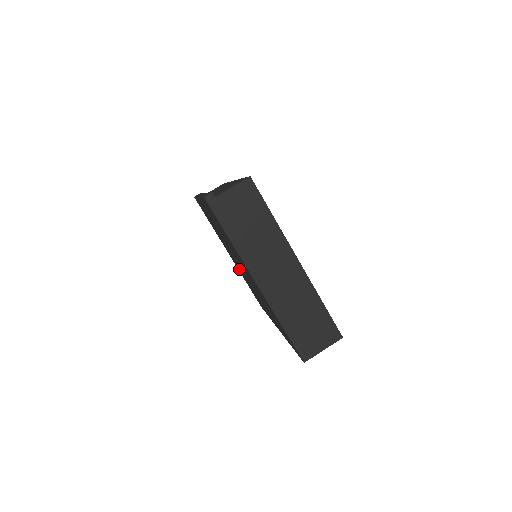
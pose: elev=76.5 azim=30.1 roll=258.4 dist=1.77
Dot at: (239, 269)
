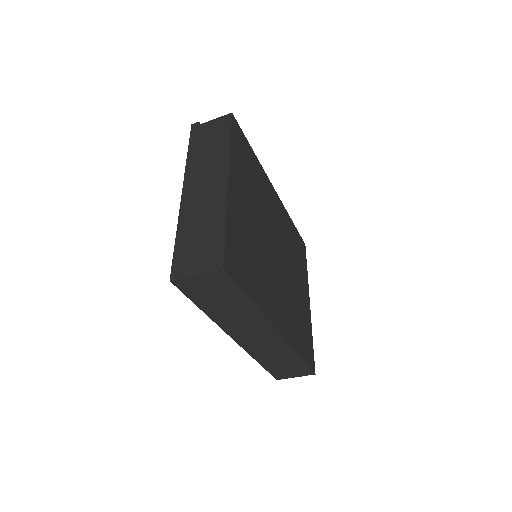
Dot at: occluded
